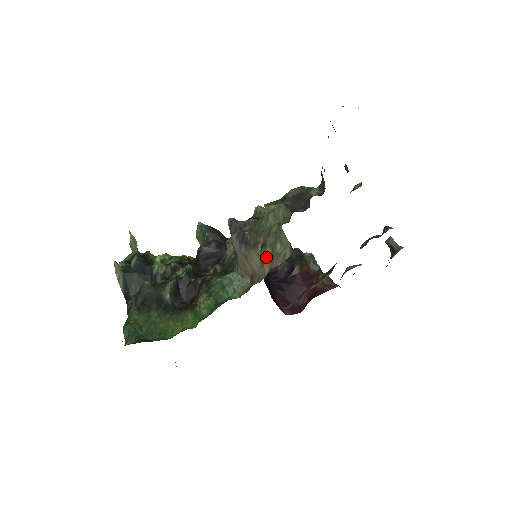
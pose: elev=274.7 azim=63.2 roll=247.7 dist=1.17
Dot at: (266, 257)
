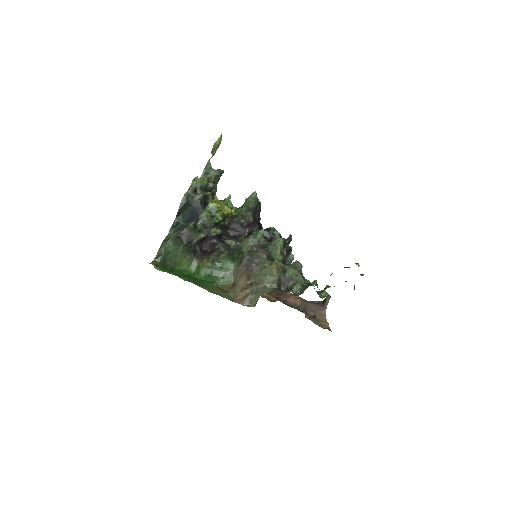
Dot at: (246, 291)
